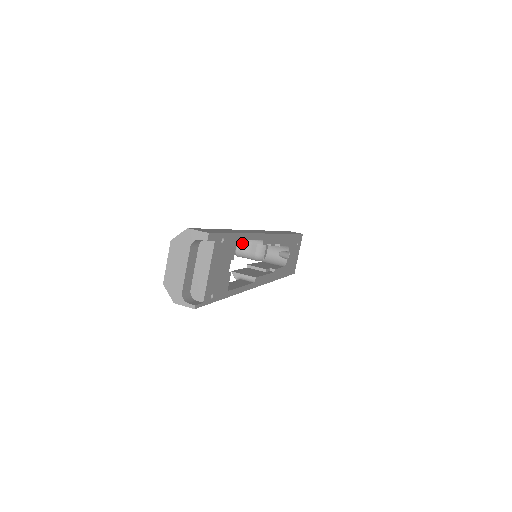
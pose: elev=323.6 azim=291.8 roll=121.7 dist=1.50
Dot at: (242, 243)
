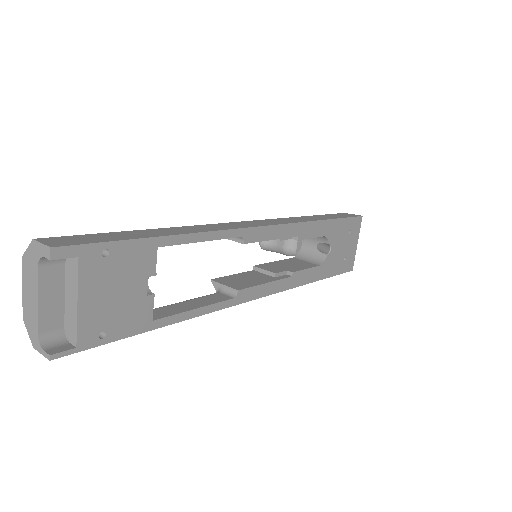
Dot at: occluded
